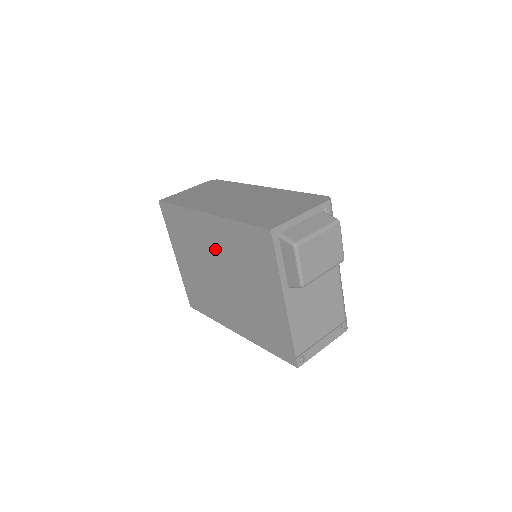
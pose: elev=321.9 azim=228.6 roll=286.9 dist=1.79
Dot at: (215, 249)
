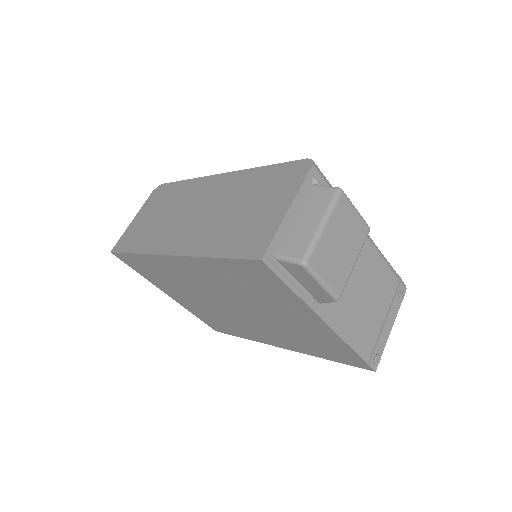
Dot at: (205, 285)
